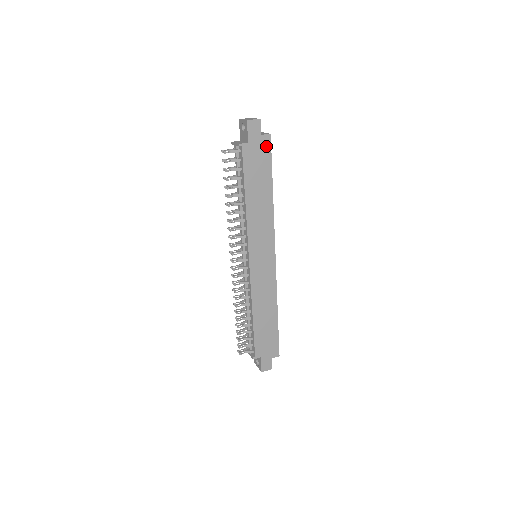
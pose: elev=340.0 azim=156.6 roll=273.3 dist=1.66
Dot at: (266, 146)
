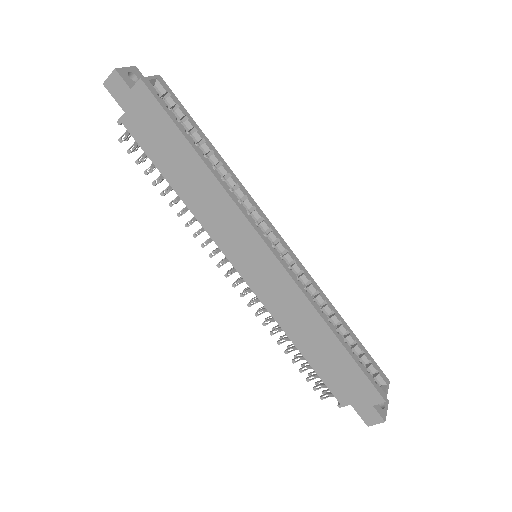
Dot at: (147, 100)
